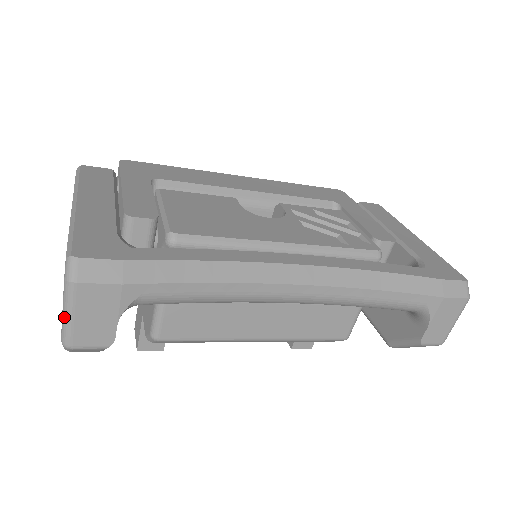
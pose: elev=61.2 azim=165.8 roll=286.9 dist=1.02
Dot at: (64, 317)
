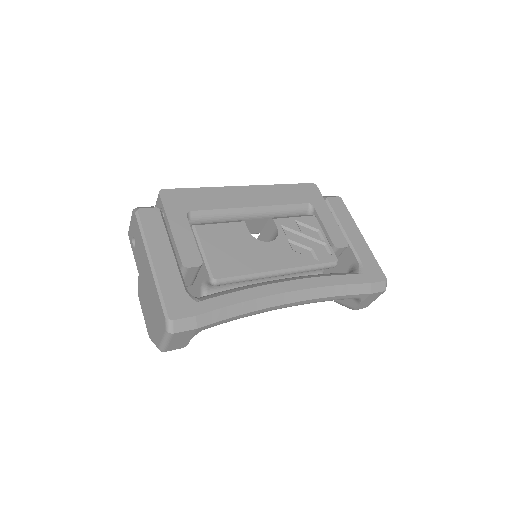
Dot at: (163, 343)
